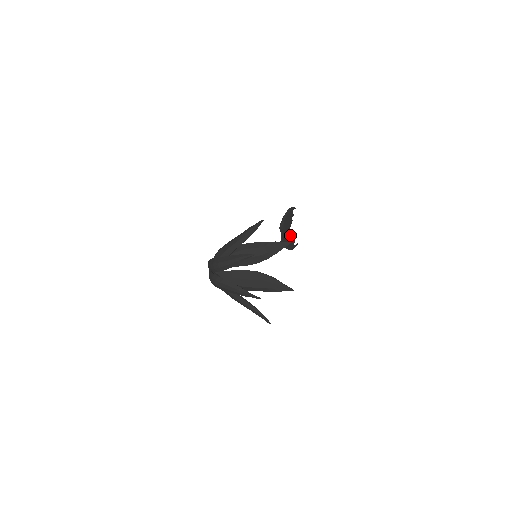
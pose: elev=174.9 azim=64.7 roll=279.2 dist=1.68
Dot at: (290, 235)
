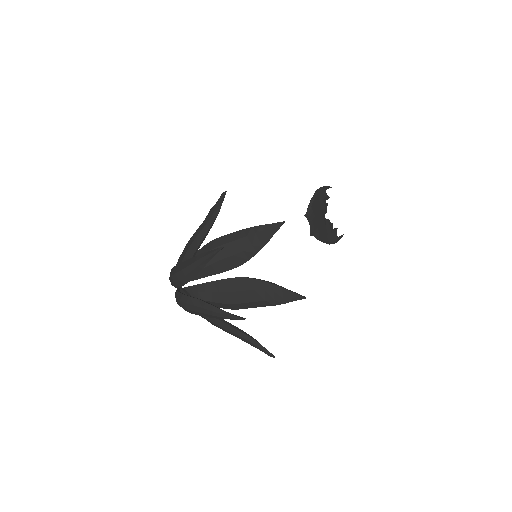
Dot at: (327, 224)
